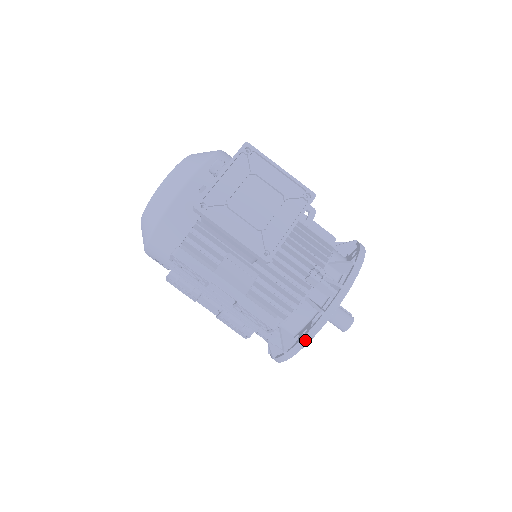
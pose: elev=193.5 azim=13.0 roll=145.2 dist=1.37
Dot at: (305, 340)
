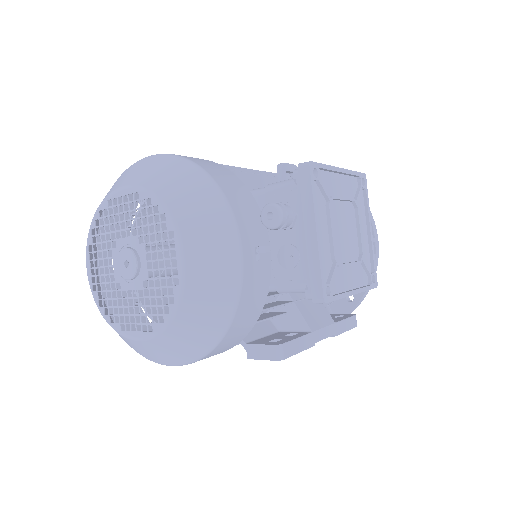
Dot at: (358, 305)
